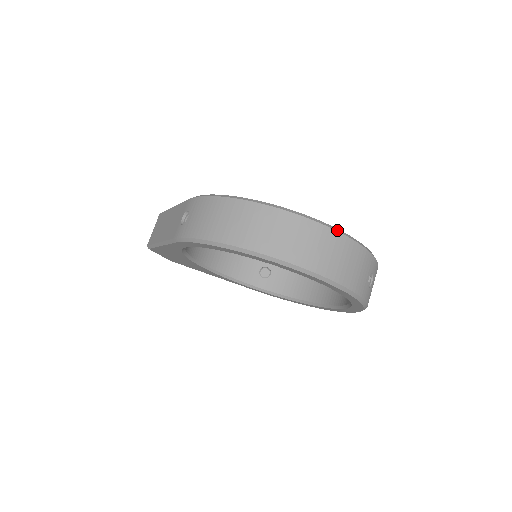
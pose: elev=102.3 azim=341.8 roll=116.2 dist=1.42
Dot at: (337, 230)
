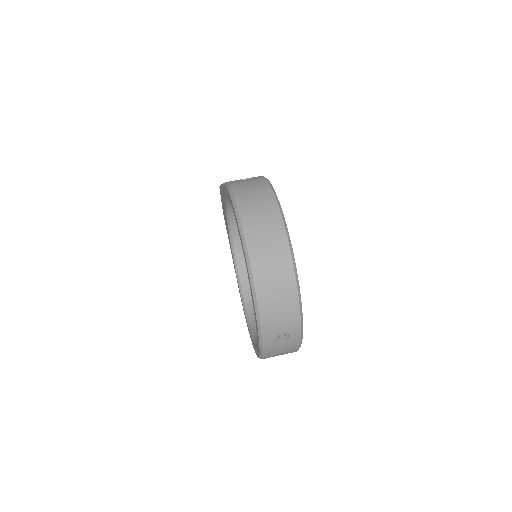
Dot at: (296, 276)
